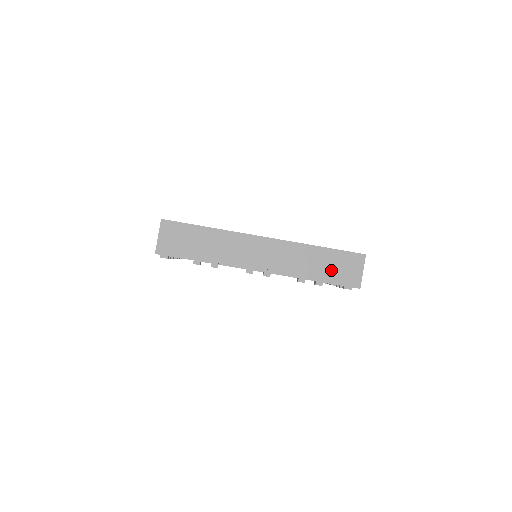
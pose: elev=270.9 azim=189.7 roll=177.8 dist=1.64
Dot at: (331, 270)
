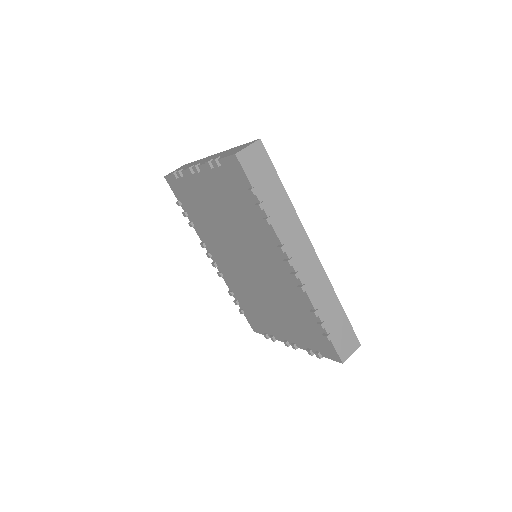
Dot at: occluded
